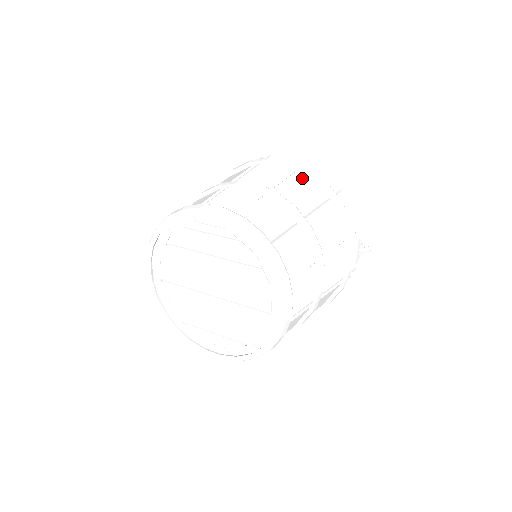
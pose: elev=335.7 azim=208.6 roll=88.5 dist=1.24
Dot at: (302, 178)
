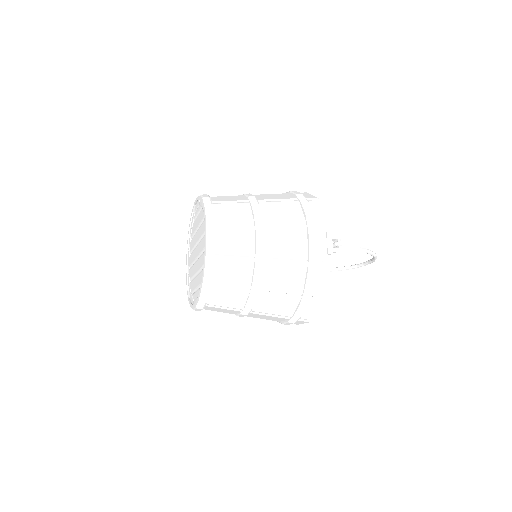
Dot at: (285, 194)
